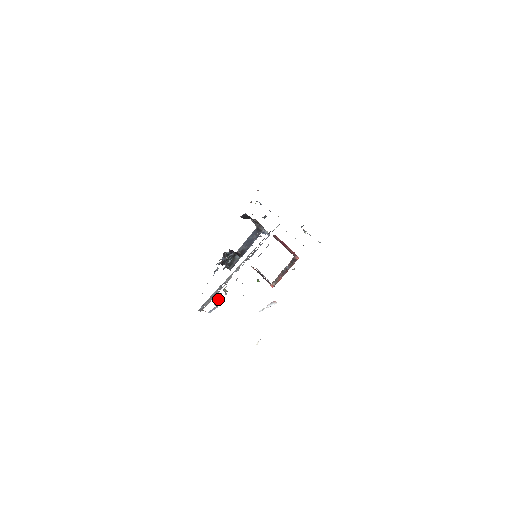
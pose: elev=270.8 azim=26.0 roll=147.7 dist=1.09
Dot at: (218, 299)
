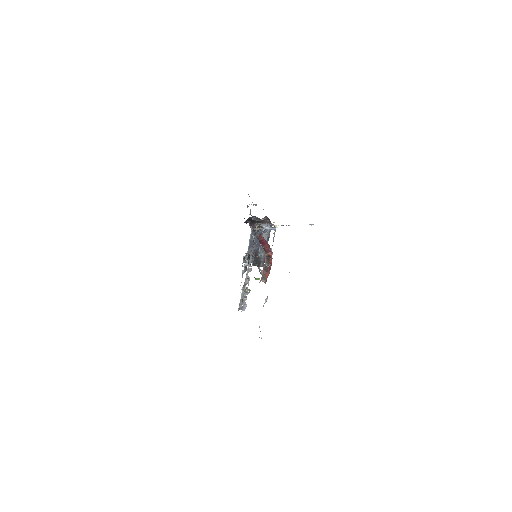
Dot at: (243, 299)
